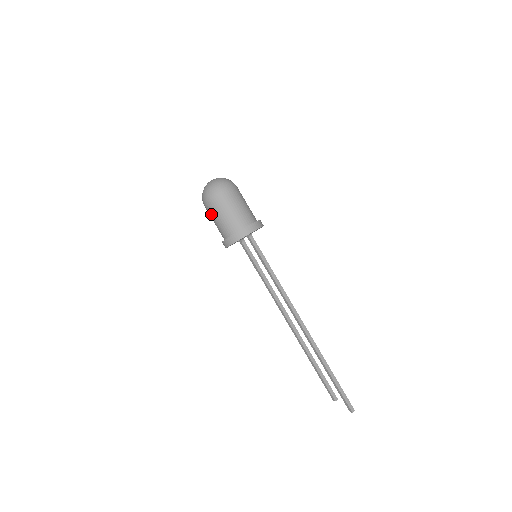
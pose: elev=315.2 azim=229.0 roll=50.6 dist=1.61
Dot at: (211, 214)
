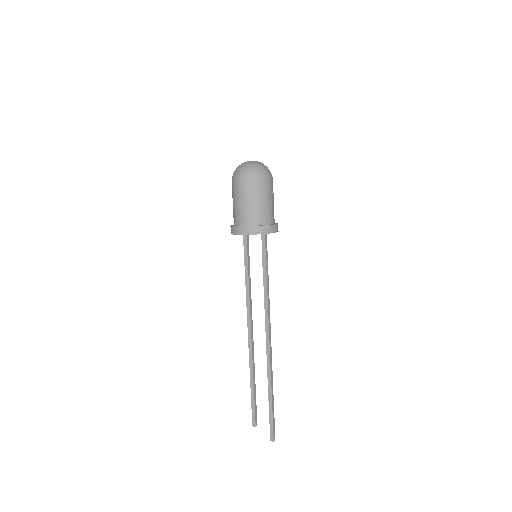
Dot at: (242, 194)
